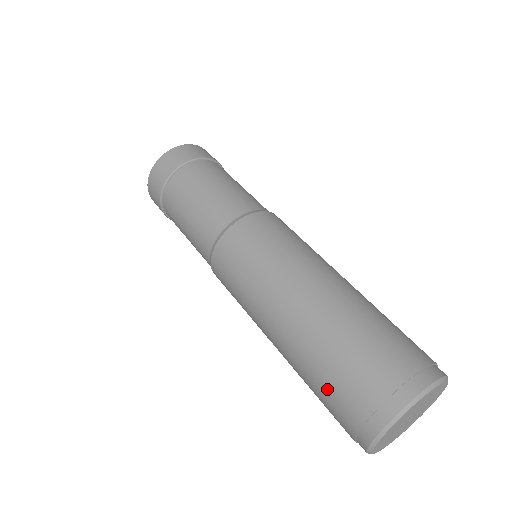
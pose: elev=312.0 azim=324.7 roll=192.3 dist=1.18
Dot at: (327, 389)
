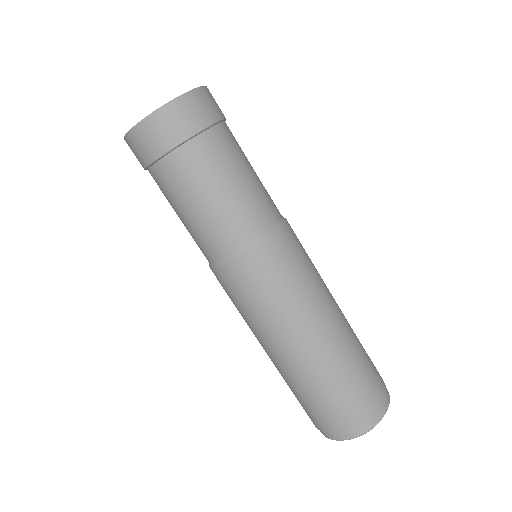
Dot at: occluded
